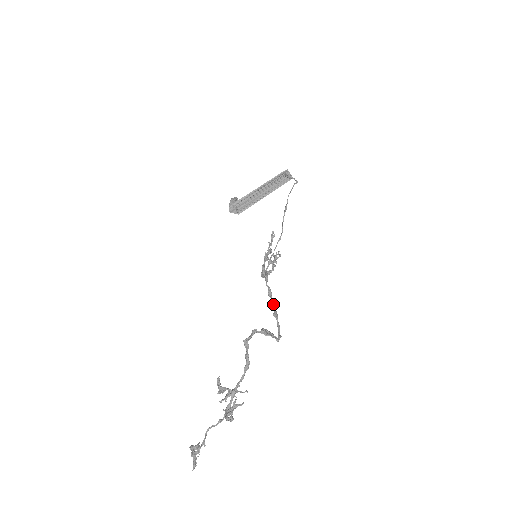
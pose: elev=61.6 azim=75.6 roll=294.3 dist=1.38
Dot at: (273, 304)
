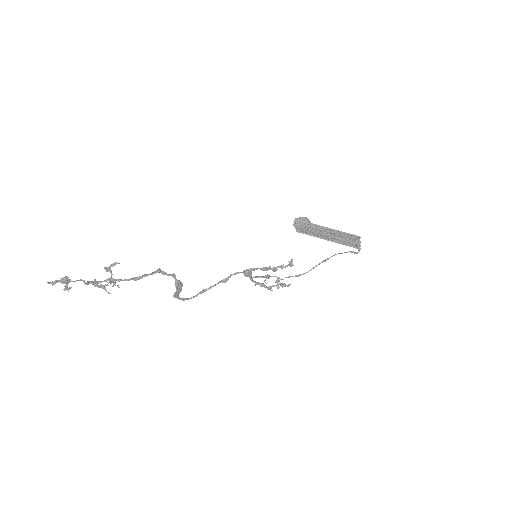
Dot at: (214, 285)
